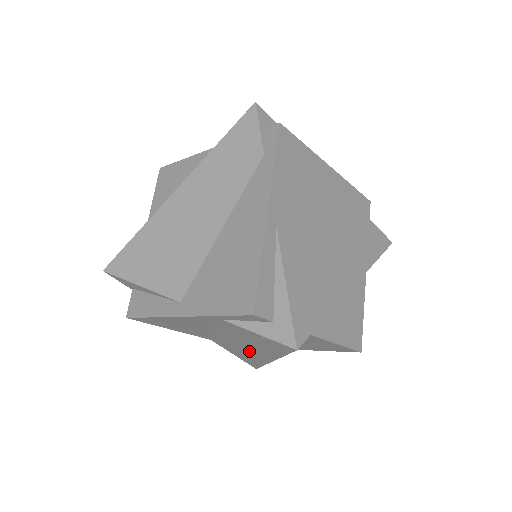
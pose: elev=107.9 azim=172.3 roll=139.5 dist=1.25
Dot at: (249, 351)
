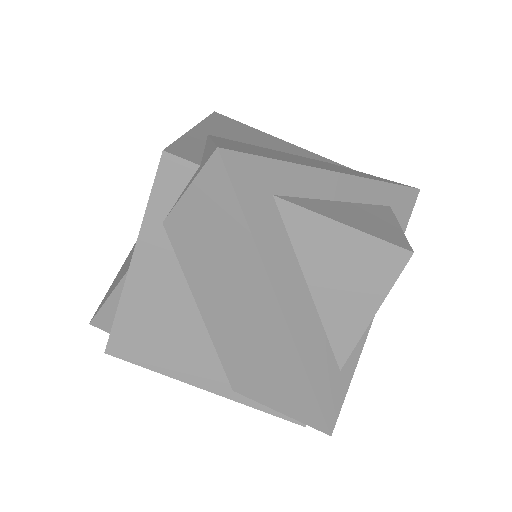
Dot at: (255, 325)
